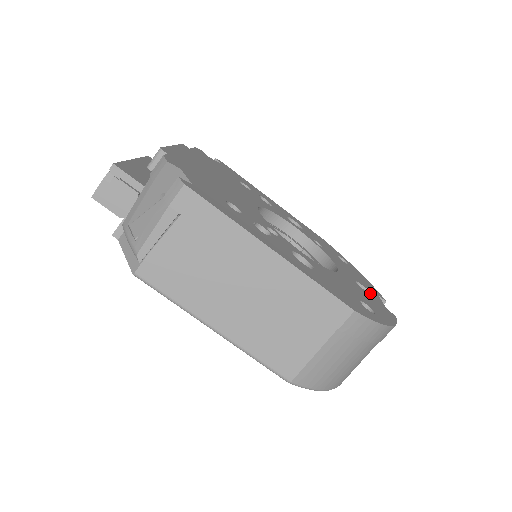
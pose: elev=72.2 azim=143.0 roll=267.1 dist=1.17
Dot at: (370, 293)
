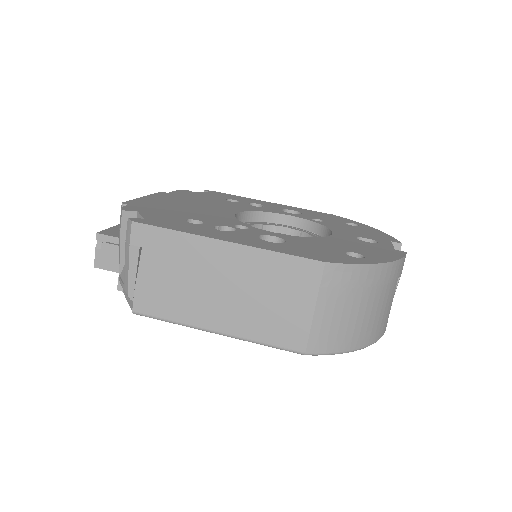
Dot at: (377, 242)
